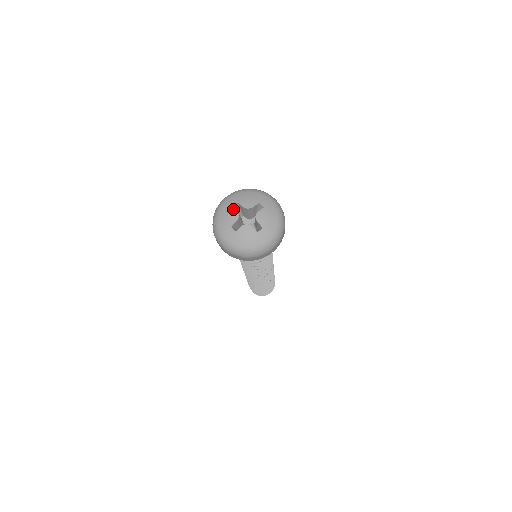
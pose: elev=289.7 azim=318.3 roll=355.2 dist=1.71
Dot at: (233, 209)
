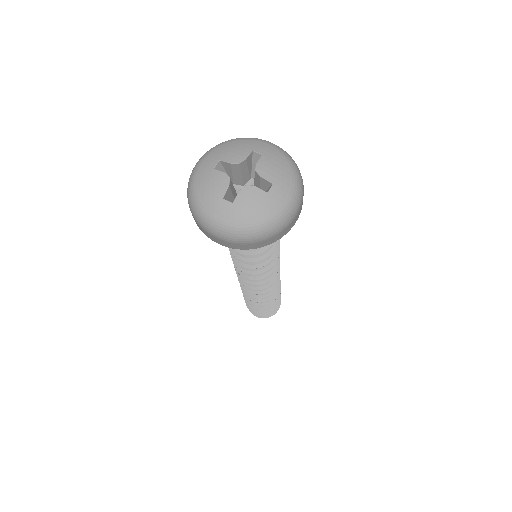
Dot at: (216, 172)
